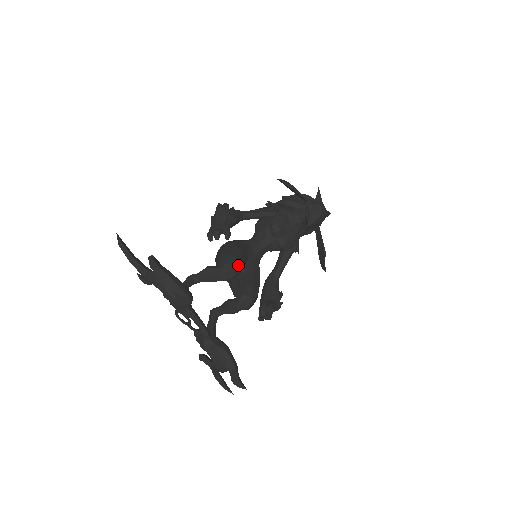
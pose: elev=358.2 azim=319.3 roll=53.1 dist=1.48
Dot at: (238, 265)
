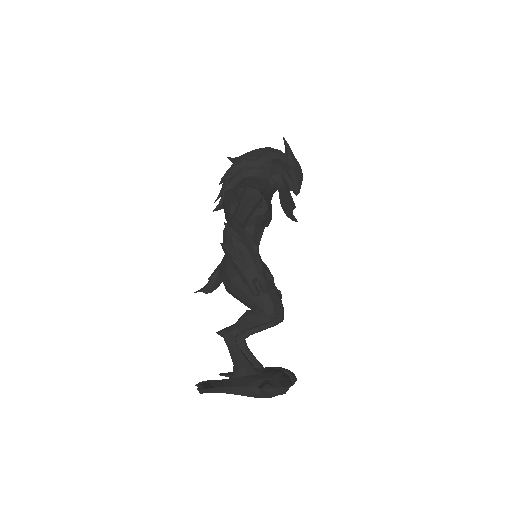
Dot at: (277, 295)
